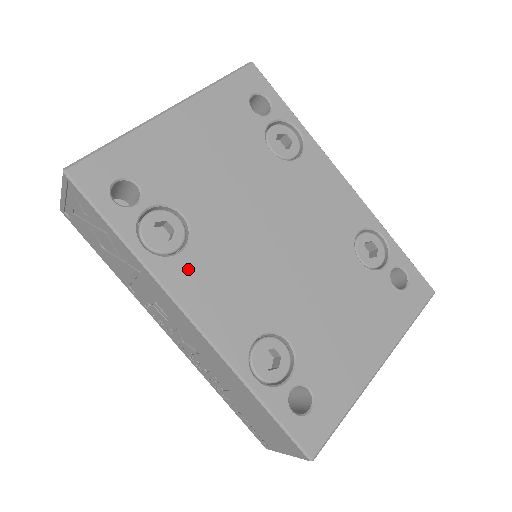
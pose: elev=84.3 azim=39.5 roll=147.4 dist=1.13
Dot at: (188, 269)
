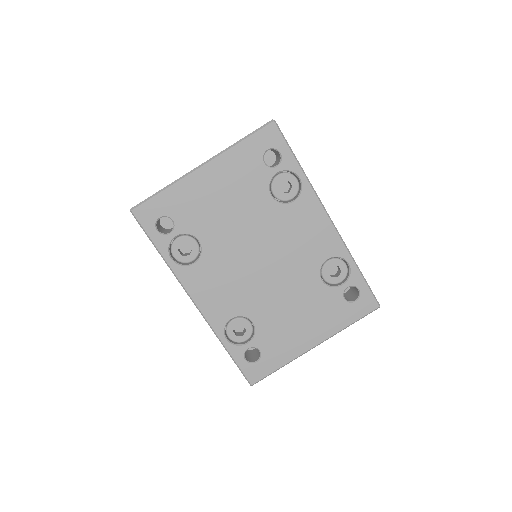
Dot at: (196, 274)
